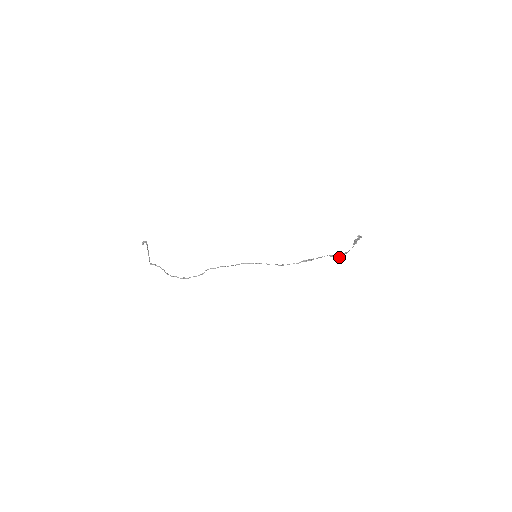
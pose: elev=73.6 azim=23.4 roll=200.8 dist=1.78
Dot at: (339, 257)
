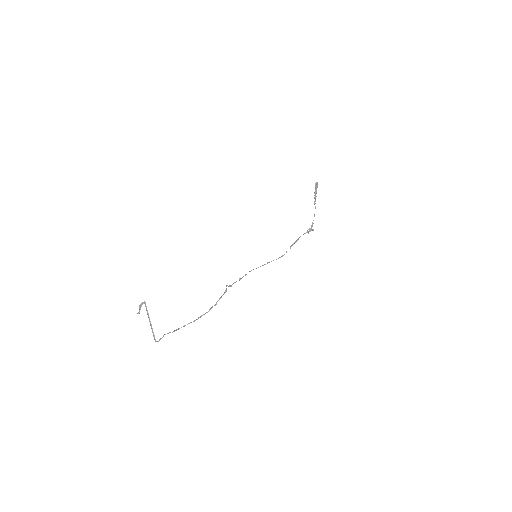
Dot at: (311, 230)
